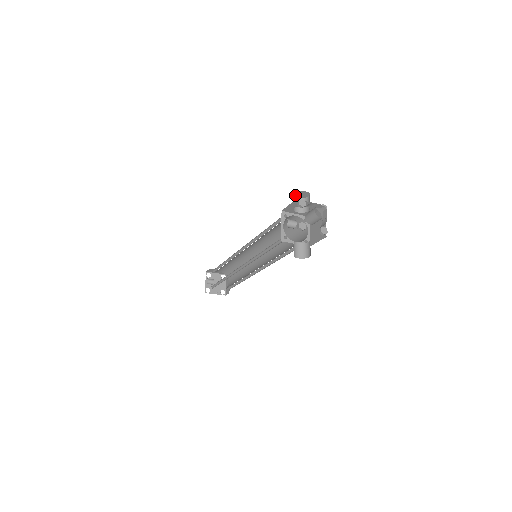
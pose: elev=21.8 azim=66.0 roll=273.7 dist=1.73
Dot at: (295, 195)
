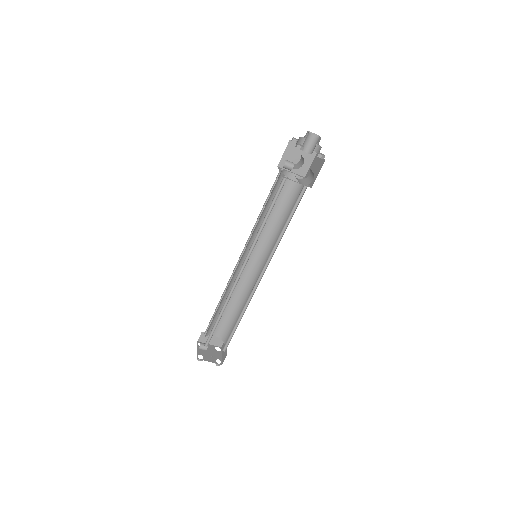
Dot at: occluded
